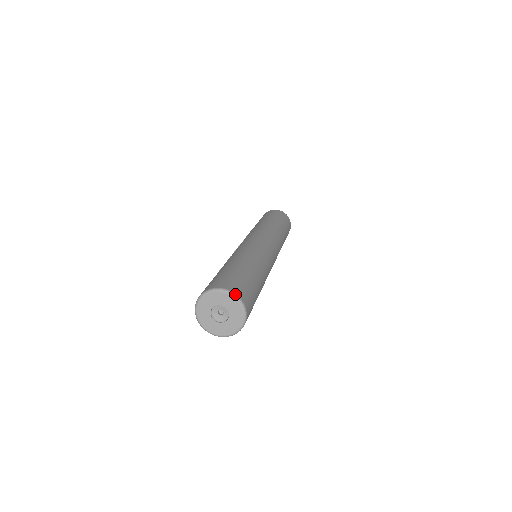
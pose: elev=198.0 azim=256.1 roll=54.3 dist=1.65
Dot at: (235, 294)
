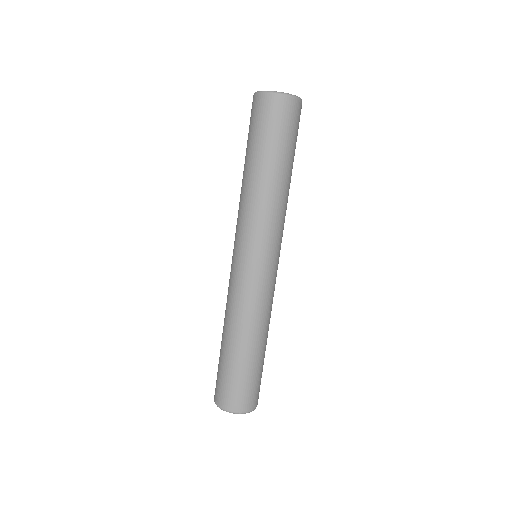
Dot at: (224, 410)
